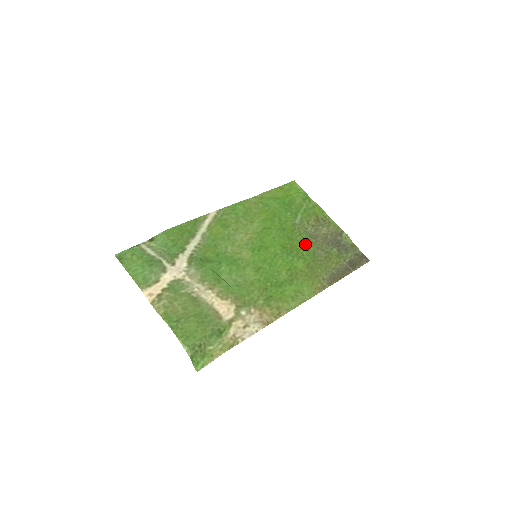
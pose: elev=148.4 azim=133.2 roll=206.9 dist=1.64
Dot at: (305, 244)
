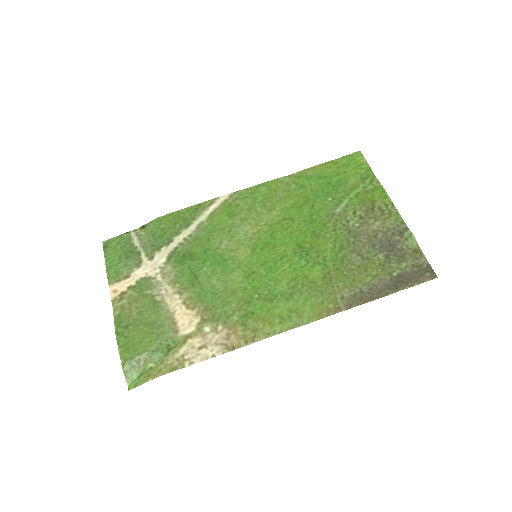
Dot at: (335, 244)
